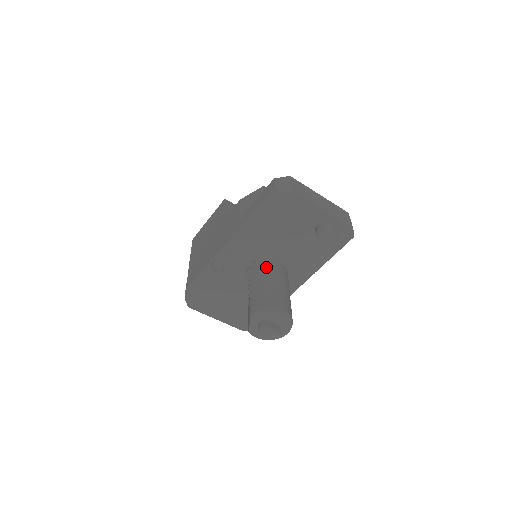
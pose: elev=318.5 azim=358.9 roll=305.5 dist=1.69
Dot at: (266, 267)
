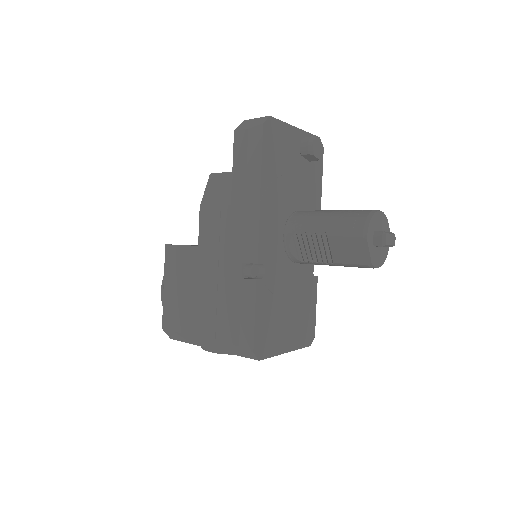
Dot at: (305, 215)
